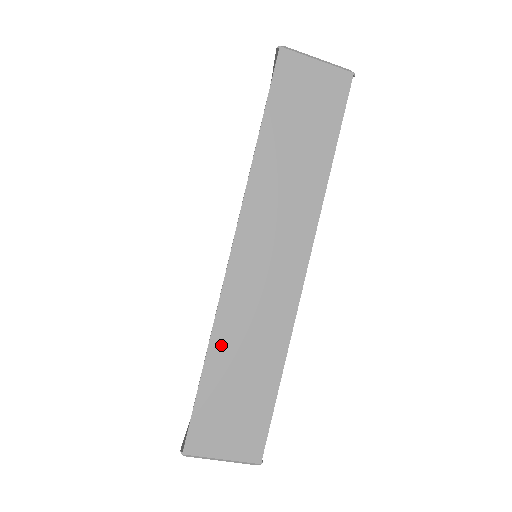
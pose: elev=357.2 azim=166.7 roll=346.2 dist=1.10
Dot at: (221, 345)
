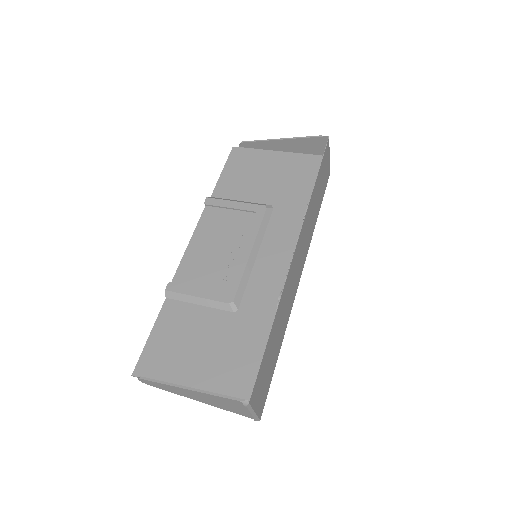
Dot at: (278, 315)
